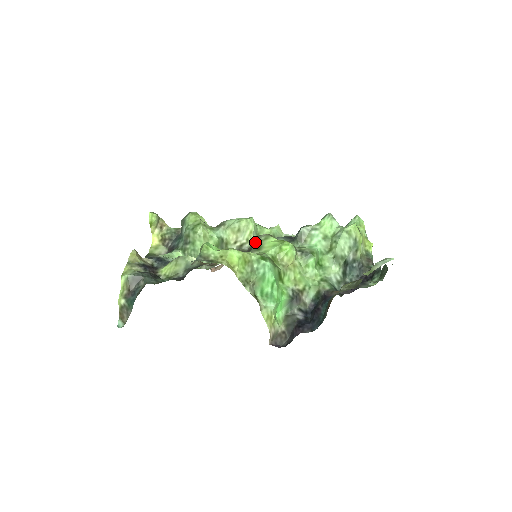
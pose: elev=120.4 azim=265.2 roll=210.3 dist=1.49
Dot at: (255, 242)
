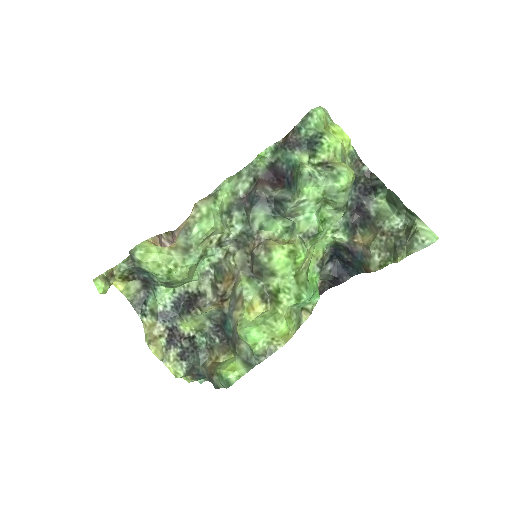
Dot at: (260, 266)
